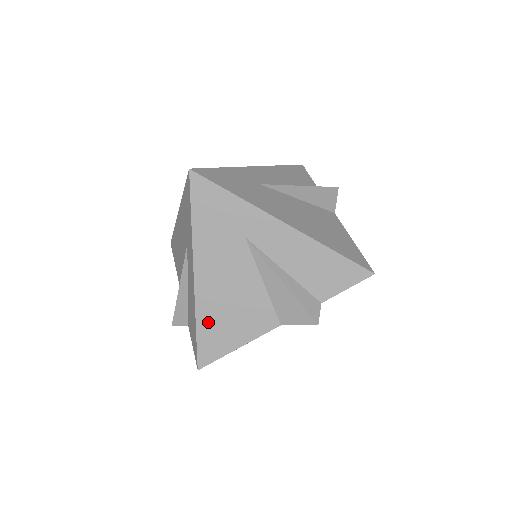
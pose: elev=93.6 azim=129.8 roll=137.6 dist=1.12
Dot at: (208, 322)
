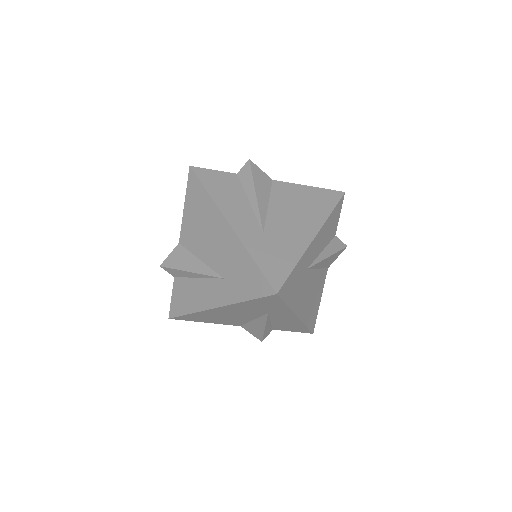
Dot at: (309, 317)
